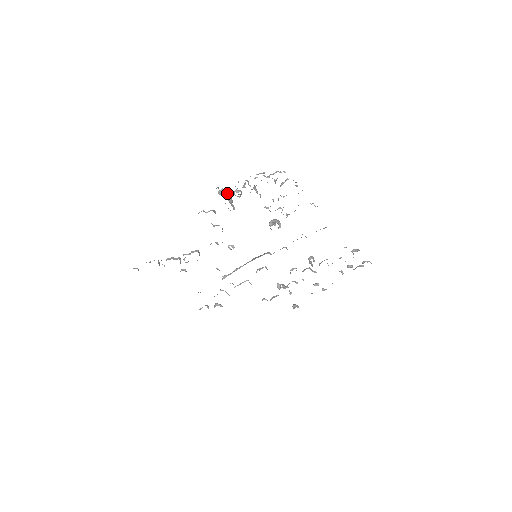
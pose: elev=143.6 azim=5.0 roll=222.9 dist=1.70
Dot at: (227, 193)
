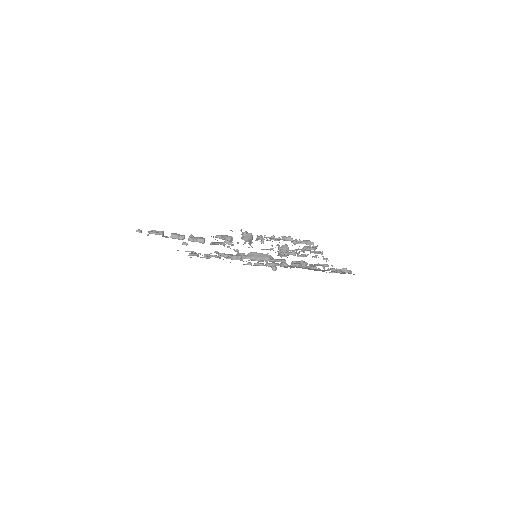
Dot at: (250, 236)
